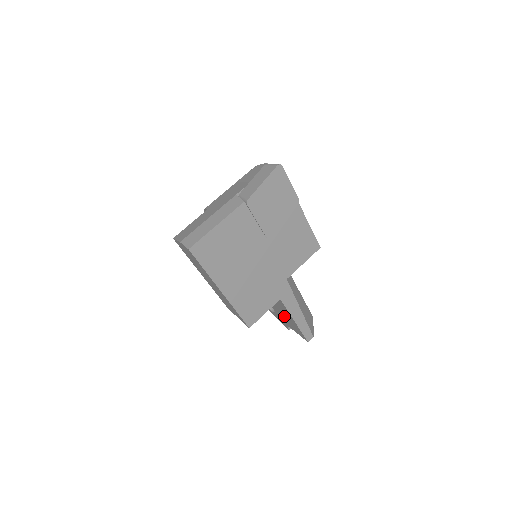
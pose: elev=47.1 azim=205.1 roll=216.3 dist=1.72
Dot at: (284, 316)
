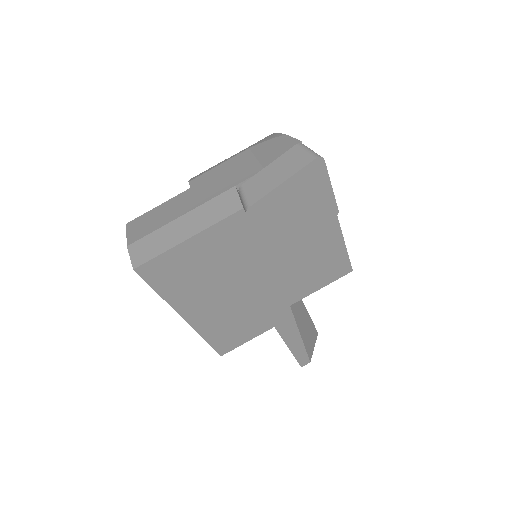
Dot at: occluded
